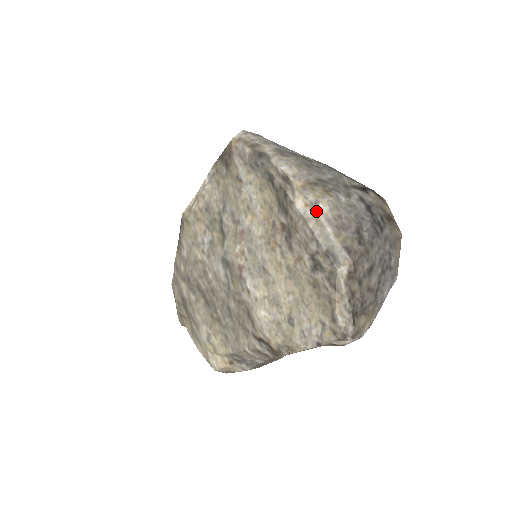
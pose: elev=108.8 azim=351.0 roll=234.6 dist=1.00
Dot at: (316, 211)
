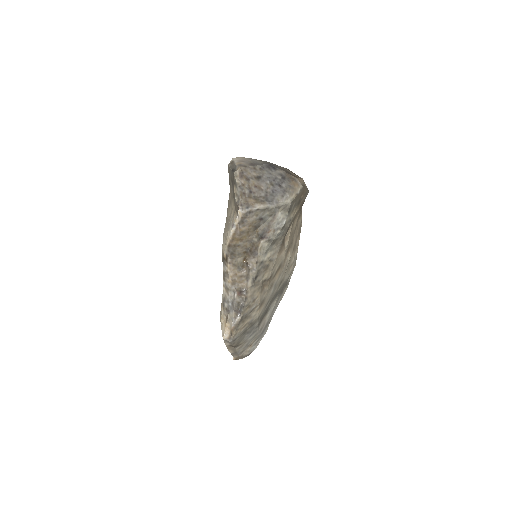
Dot at: (233, 160)
